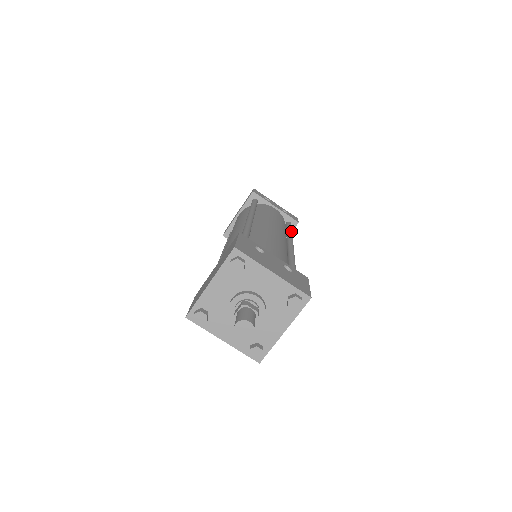
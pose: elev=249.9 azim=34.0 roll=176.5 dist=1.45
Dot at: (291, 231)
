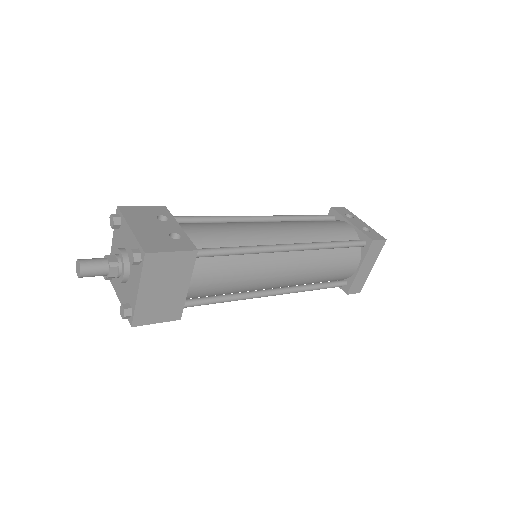
Dot at: (333, 242)
